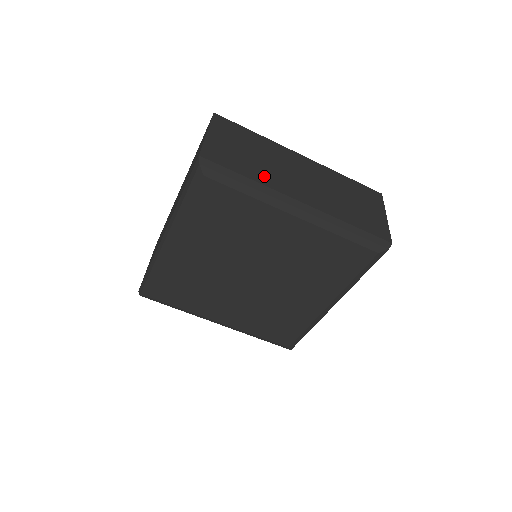
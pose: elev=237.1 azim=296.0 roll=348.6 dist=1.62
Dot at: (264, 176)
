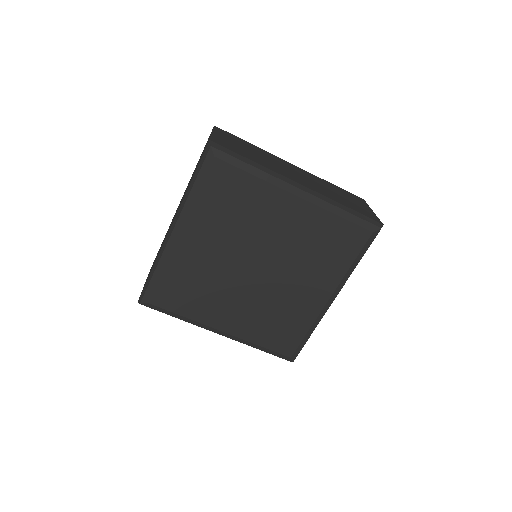
Dot at: (266, 164)
